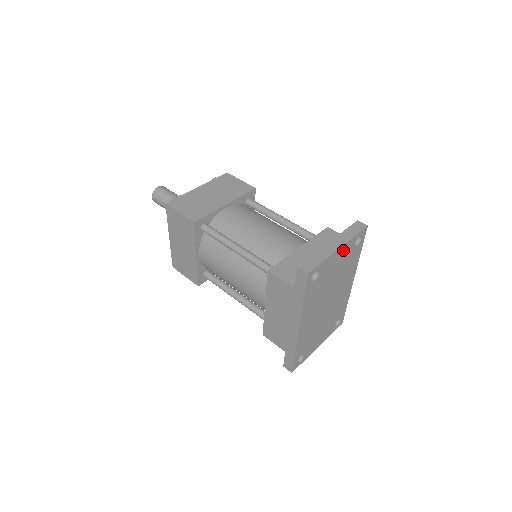
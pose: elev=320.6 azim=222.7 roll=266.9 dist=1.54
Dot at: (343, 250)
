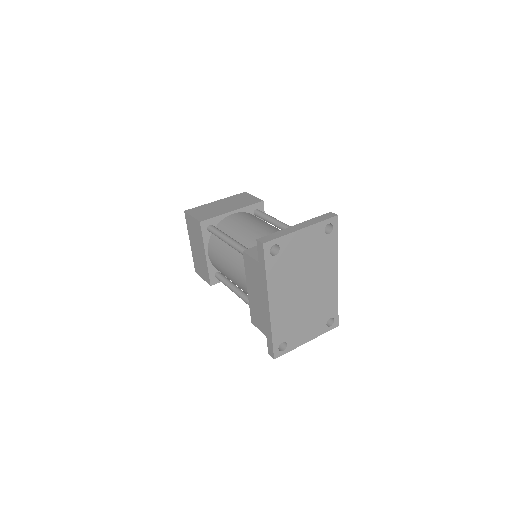
Dot at: (308, 233)
